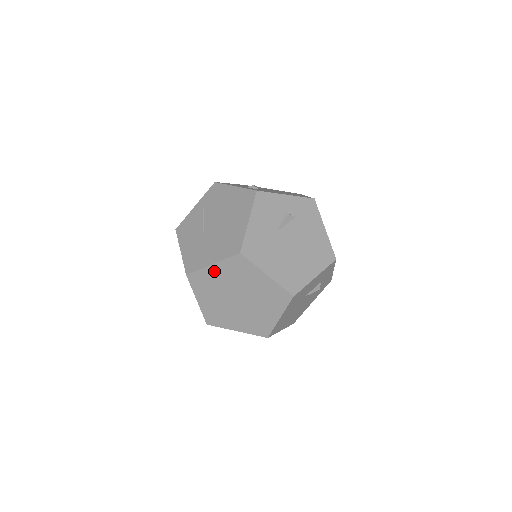
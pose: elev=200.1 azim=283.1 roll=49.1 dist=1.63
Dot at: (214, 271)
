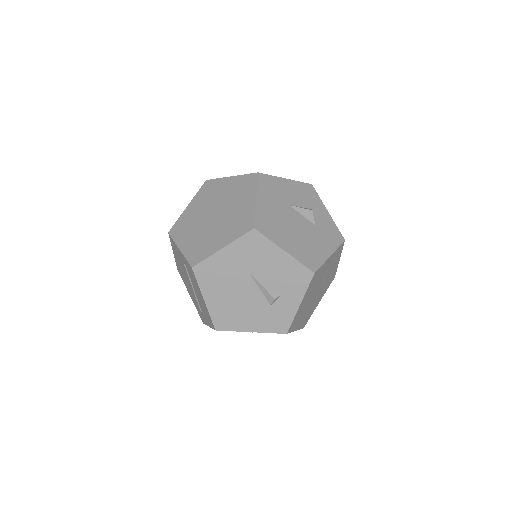
Dot at: (190, 210)
